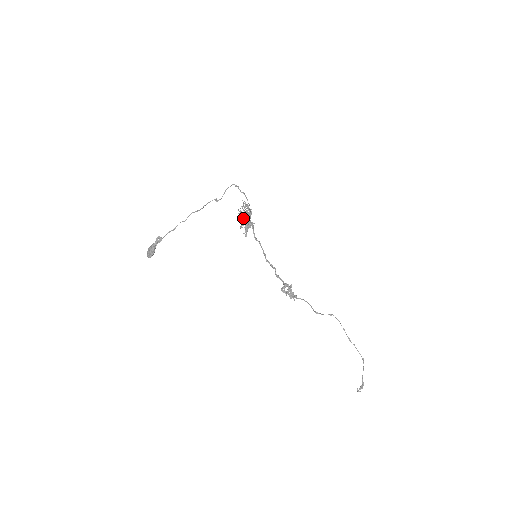
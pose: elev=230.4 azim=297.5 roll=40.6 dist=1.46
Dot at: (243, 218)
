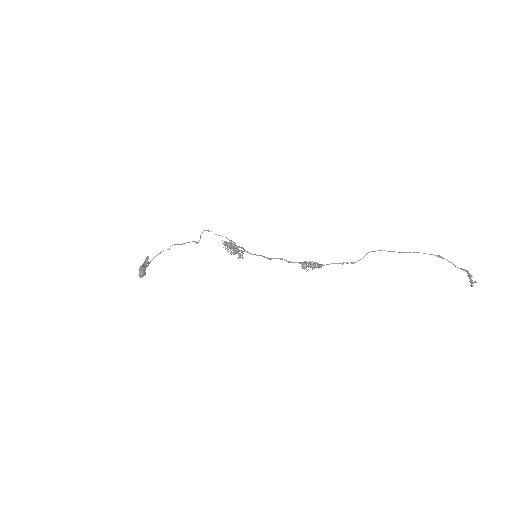
Dot at: (231, 253)
